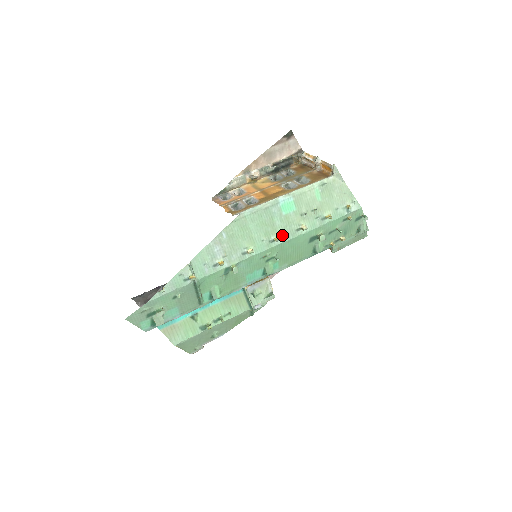
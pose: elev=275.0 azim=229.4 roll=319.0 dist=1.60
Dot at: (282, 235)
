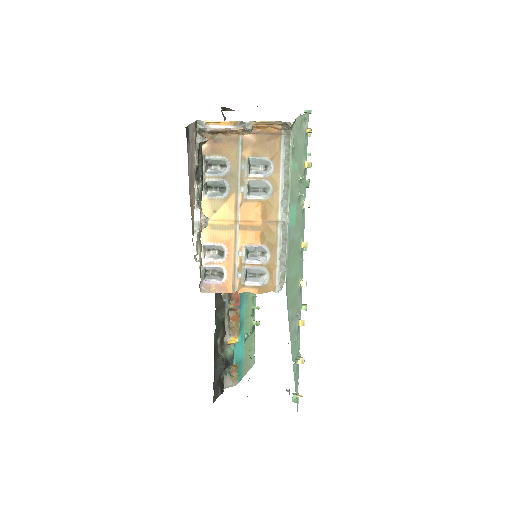
Dot at: (301, 236)
